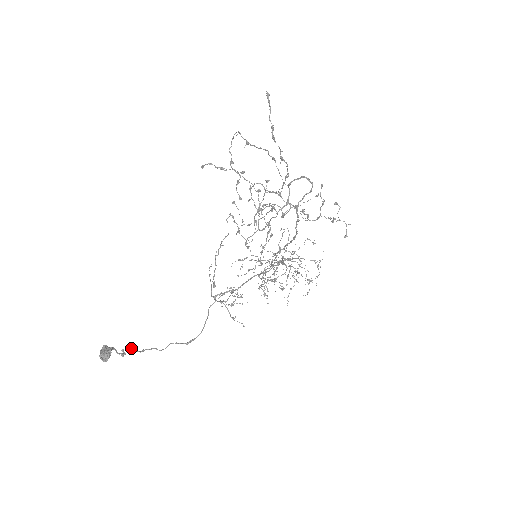
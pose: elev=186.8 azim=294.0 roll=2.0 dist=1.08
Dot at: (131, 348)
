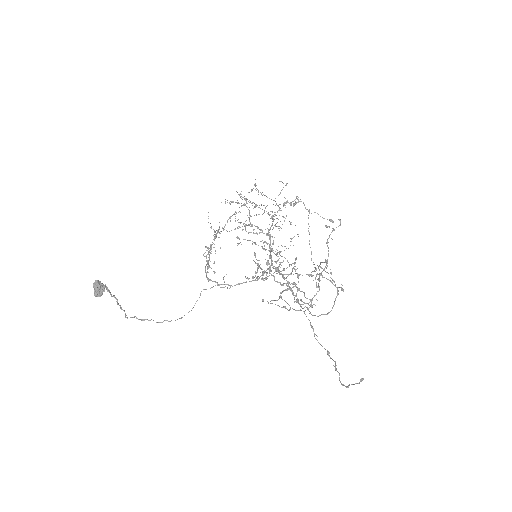
Dot at: (133, 317)
